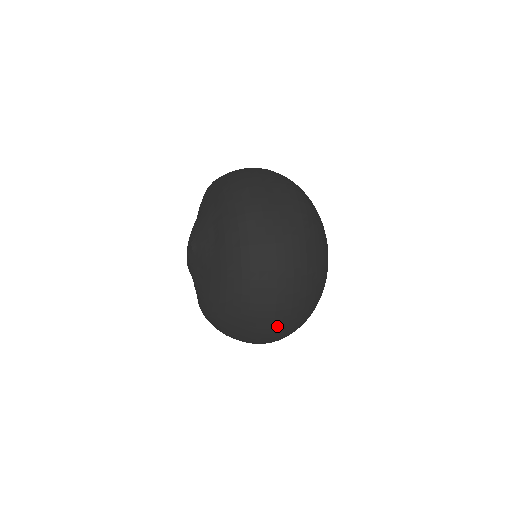
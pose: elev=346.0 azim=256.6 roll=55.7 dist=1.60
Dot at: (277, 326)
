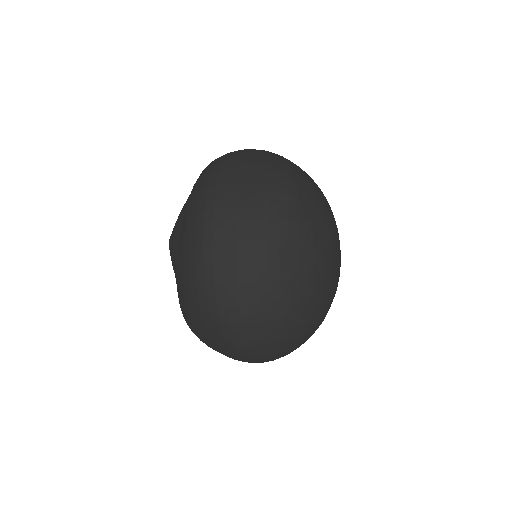
Dot at: (250, 343)
